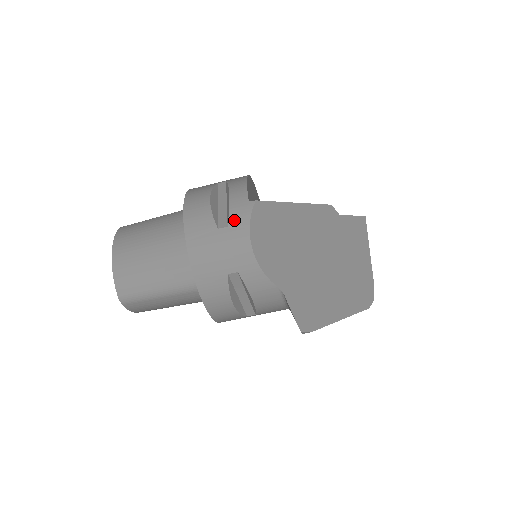
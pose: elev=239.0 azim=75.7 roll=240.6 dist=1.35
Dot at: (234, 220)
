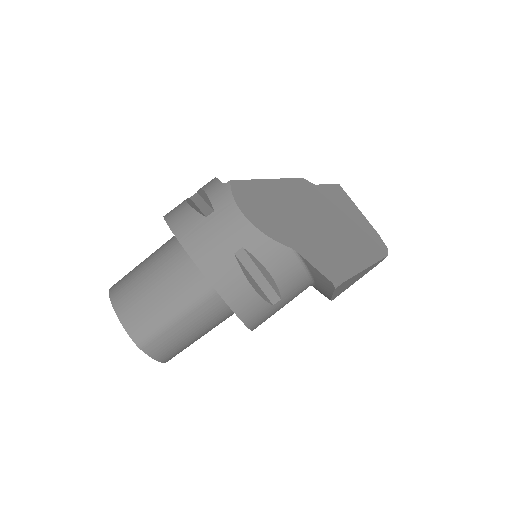
Dot at: (218, 203)
